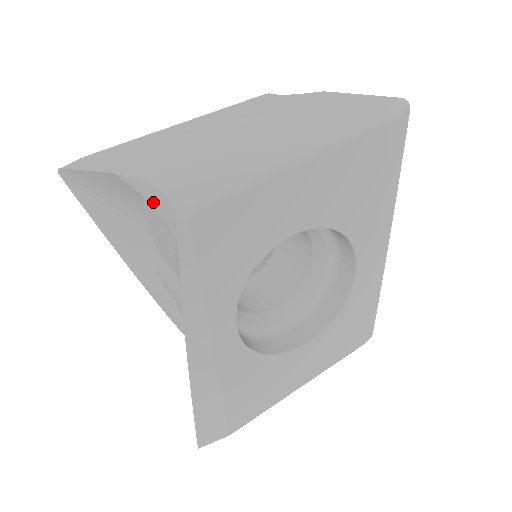
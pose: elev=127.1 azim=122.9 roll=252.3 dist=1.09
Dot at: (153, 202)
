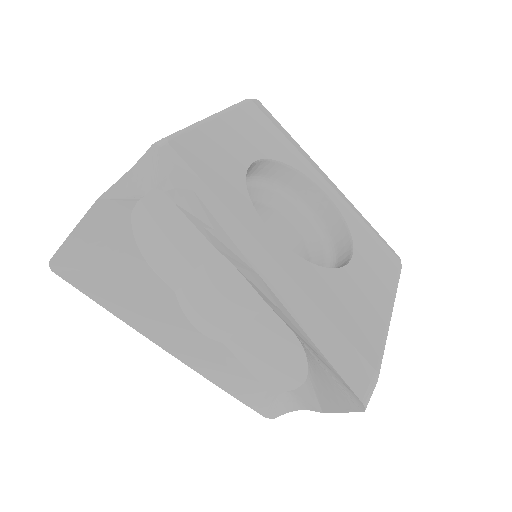
Dot at: (138, 190)
